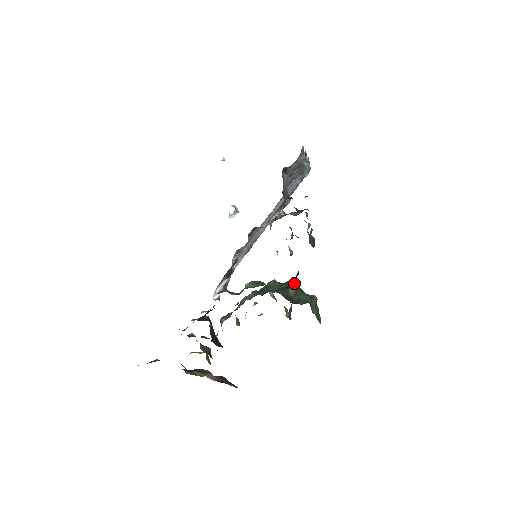
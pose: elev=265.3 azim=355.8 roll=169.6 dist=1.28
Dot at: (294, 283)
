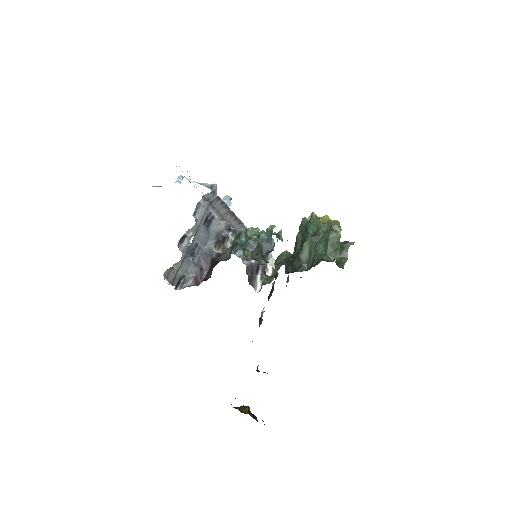
Dot at: (307, 235)
